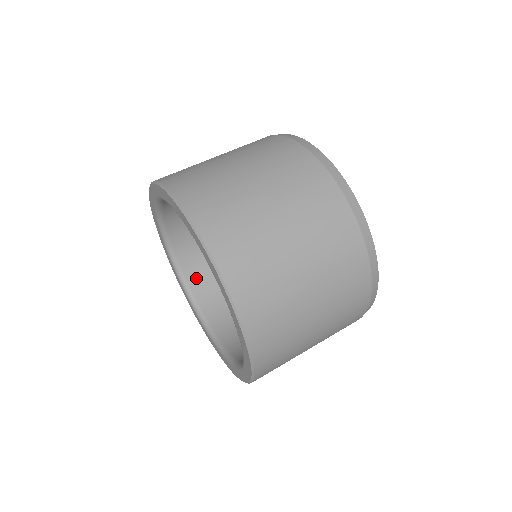
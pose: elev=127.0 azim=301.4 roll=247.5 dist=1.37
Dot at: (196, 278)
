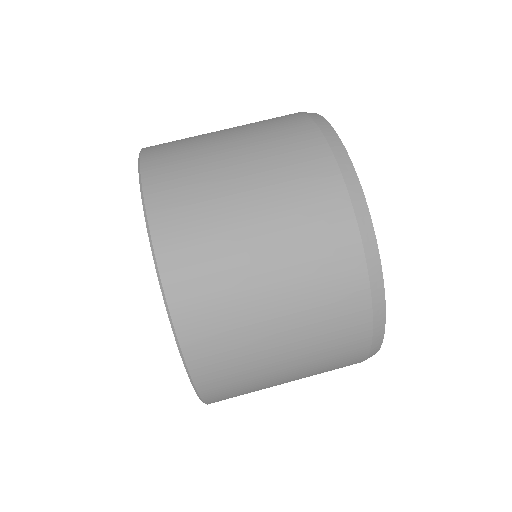
Dot at: occluded
